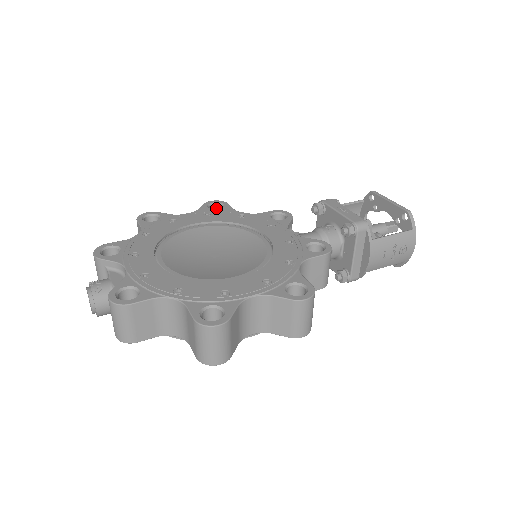
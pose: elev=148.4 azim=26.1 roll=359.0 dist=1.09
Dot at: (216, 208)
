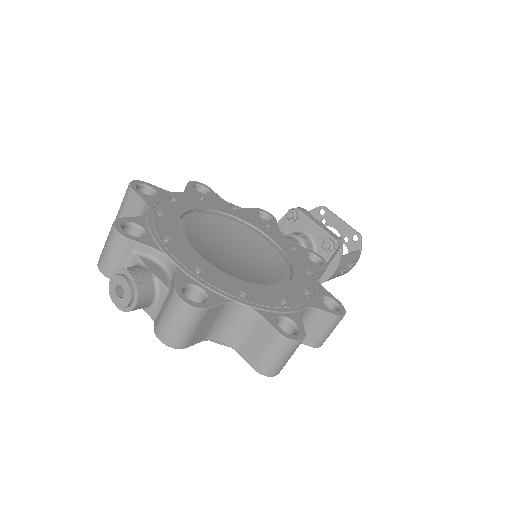
Dot at: occluded
